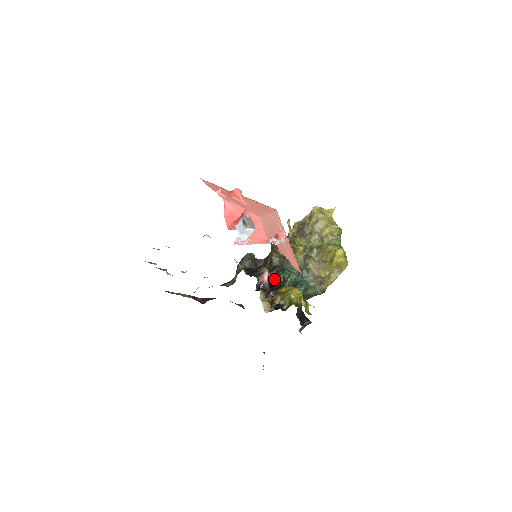
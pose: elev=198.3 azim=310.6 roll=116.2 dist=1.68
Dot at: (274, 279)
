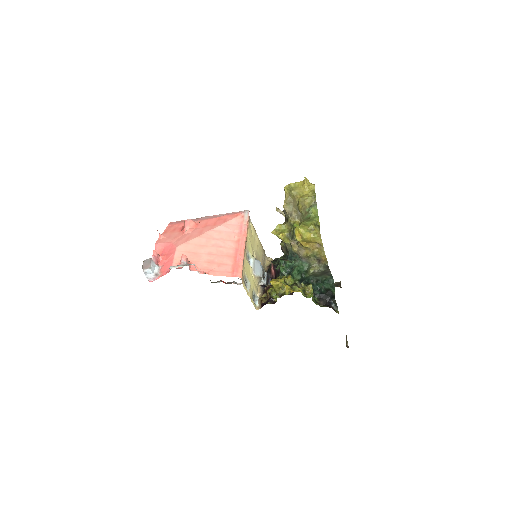
Dot at: (276, 271)
